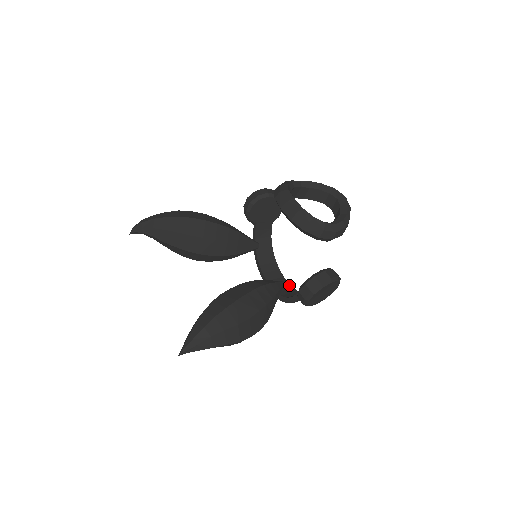
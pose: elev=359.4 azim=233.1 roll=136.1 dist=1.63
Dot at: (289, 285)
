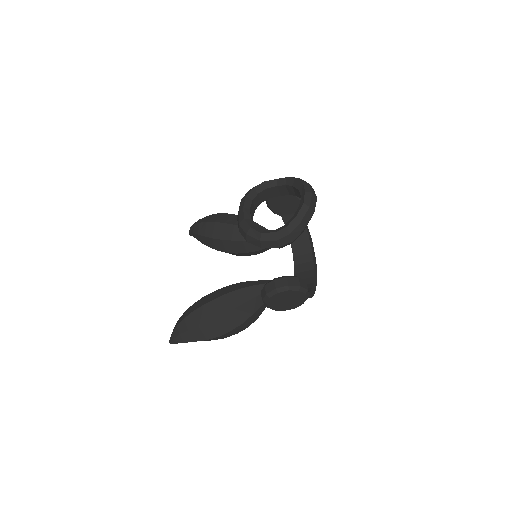
Dot at: (312, 279)
